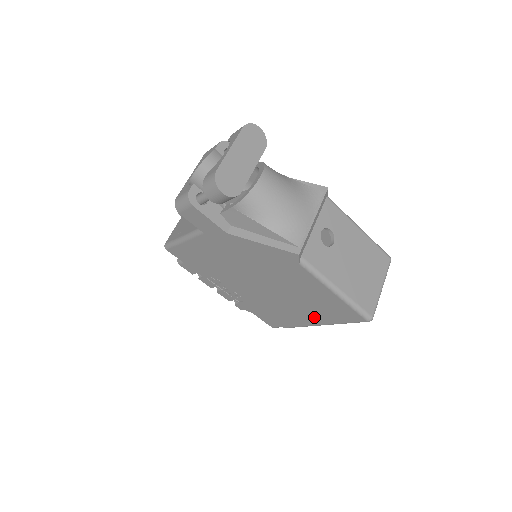
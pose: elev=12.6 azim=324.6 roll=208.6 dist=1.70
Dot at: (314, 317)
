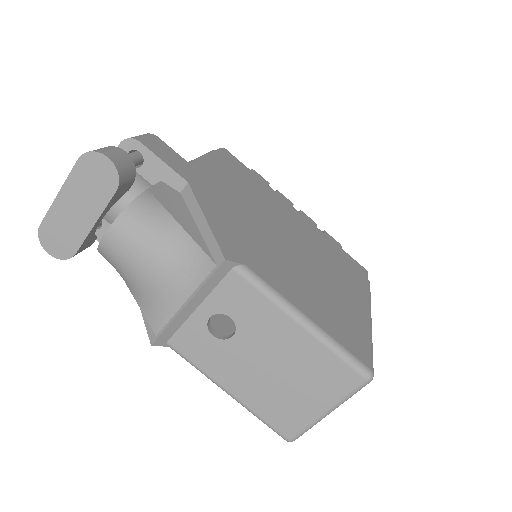
Dot at: occluded
